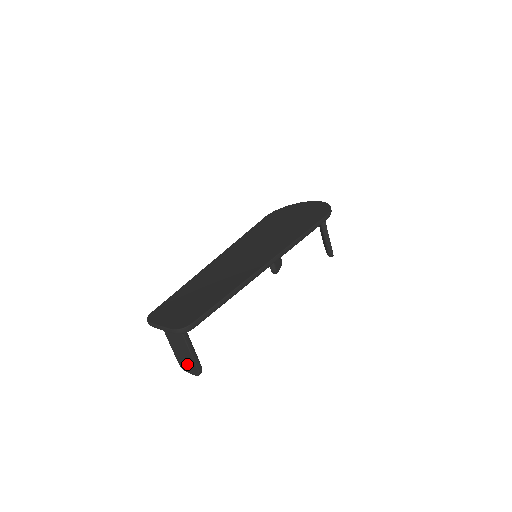
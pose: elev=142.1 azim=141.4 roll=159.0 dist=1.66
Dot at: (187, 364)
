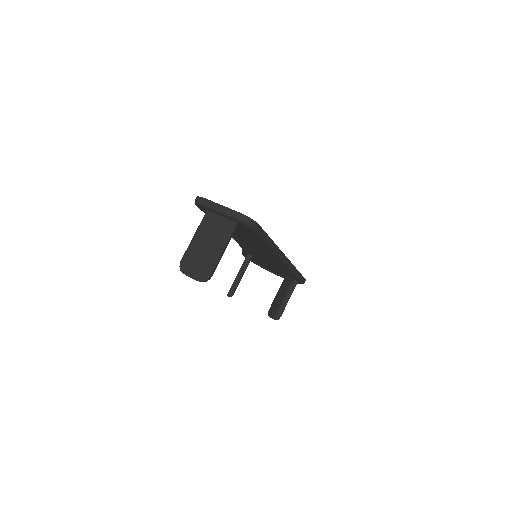
Dot at: (199, 264)
